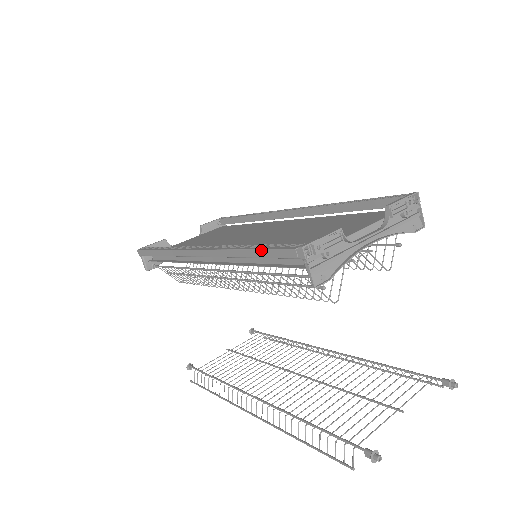
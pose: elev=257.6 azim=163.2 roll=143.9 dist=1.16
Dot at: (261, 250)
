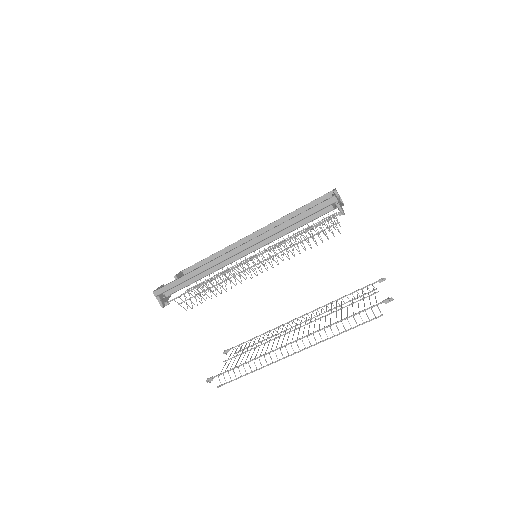
Dot at: (306, 211)
